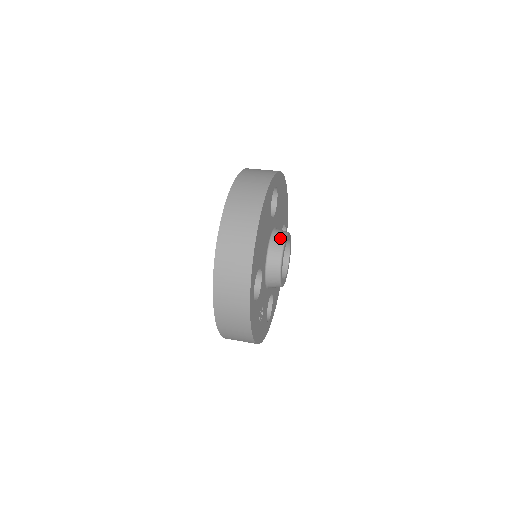
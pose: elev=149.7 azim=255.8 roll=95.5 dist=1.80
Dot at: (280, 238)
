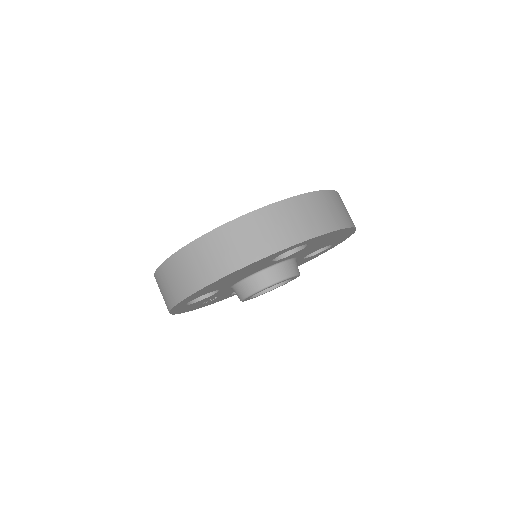
Dot at: (269, 279)
